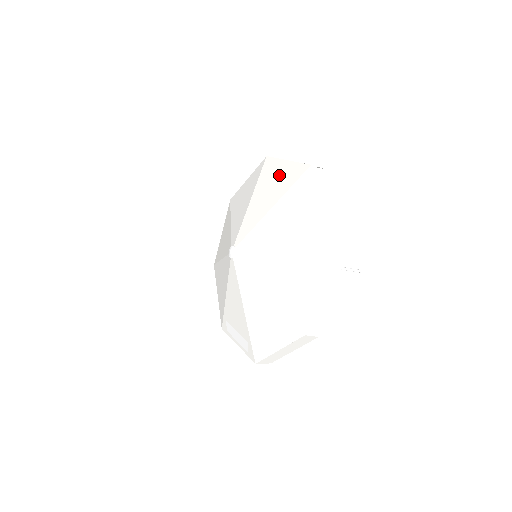
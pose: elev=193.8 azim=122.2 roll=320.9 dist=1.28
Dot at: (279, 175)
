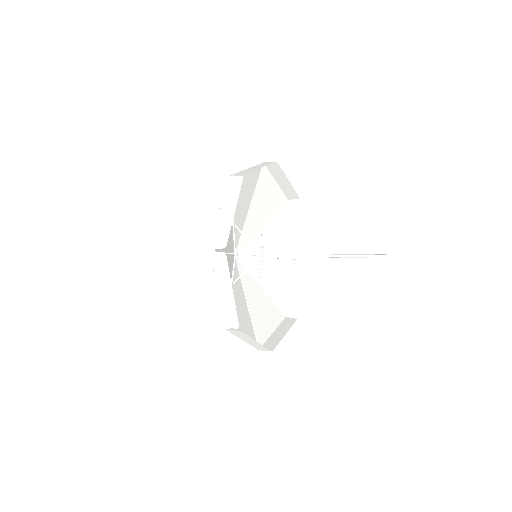
Dot at: (269, 193)
